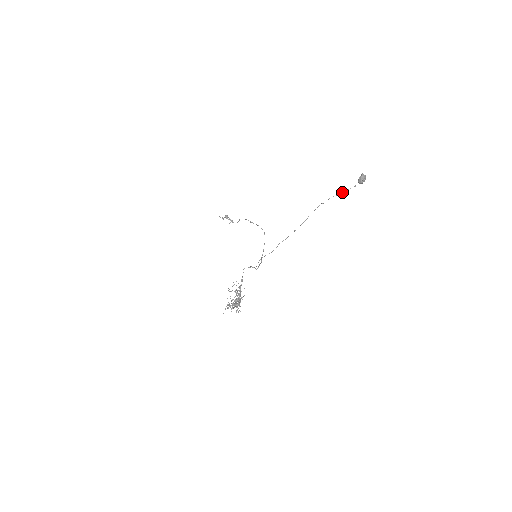
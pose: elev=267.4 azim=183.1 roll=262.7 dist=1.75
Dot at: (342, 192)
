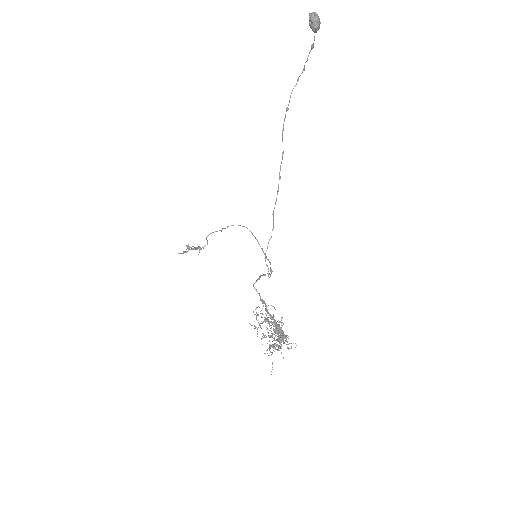
Dot at: occluded
